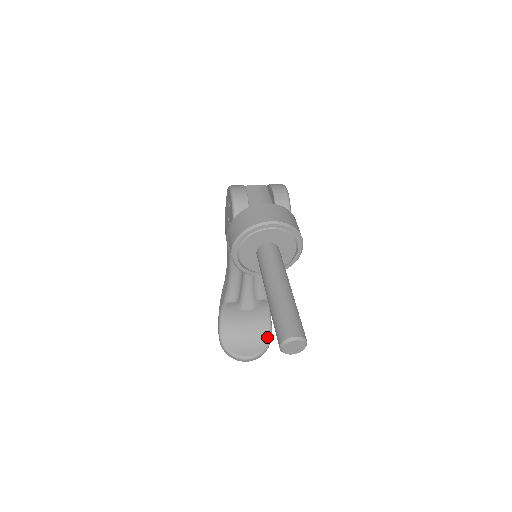
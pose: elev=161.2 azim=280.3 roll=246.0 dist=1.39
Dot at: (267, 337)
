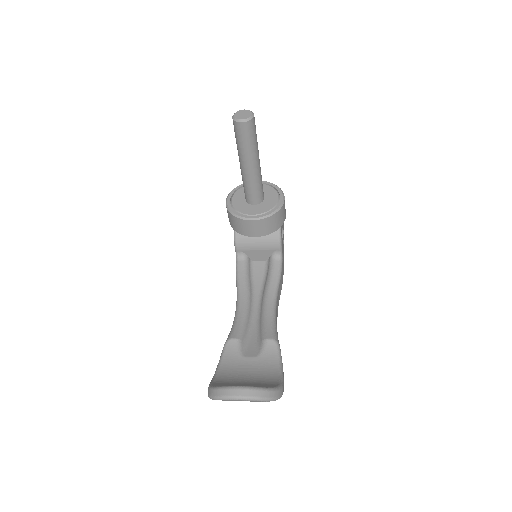
Dot at: (274, 385)
